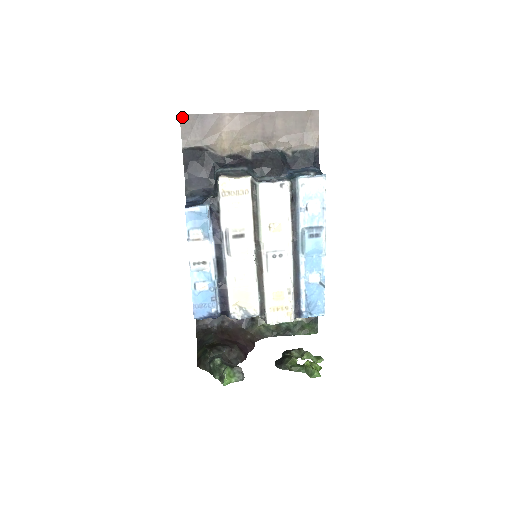
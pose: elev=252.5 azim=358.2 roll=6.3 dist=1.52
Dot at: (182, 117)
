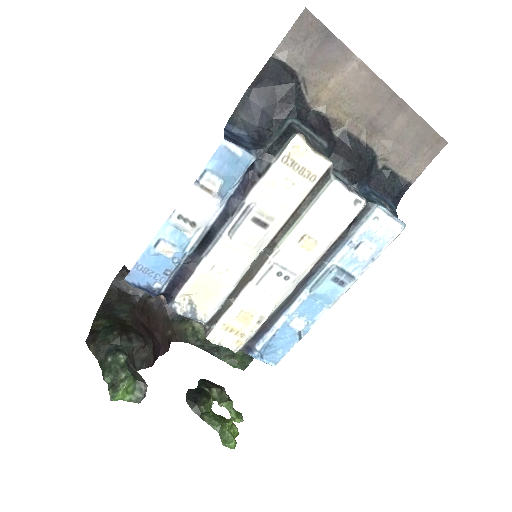
Dot at: (306, 13)
